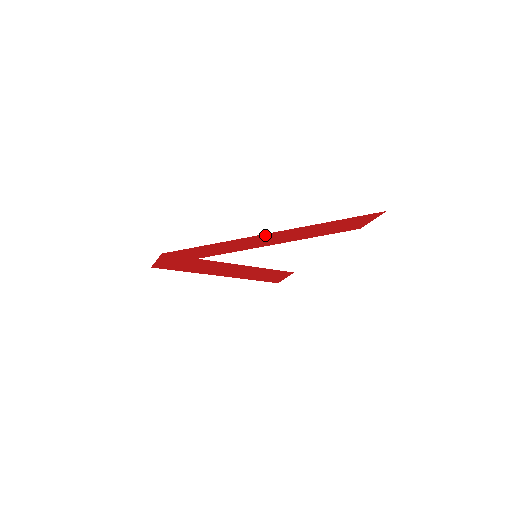
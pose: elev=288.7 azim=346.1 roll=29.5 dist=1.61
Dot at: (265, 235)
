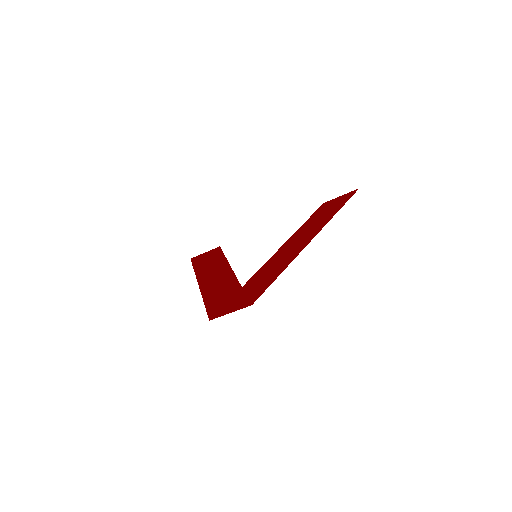
Dot at: (306, 242)
